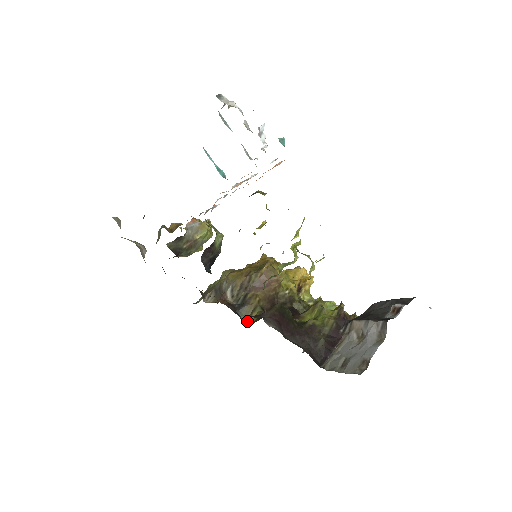
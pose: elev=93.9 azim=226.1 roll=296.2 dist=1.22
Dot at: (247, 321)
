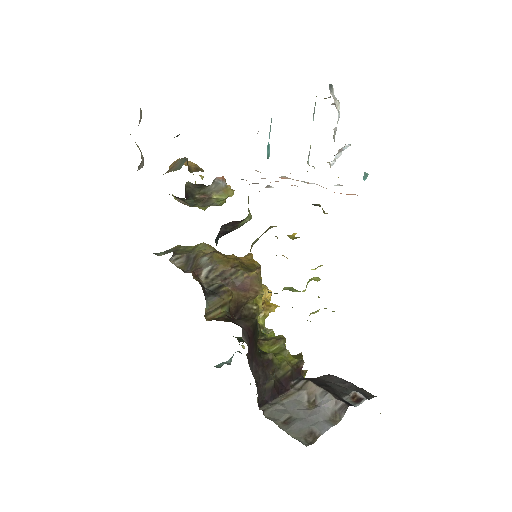
Dot at: (209, 313)
